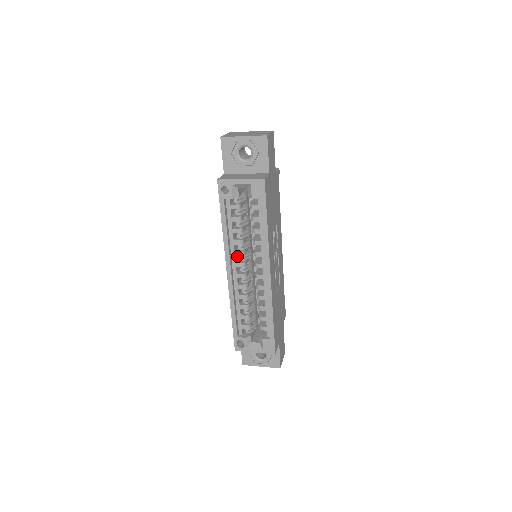
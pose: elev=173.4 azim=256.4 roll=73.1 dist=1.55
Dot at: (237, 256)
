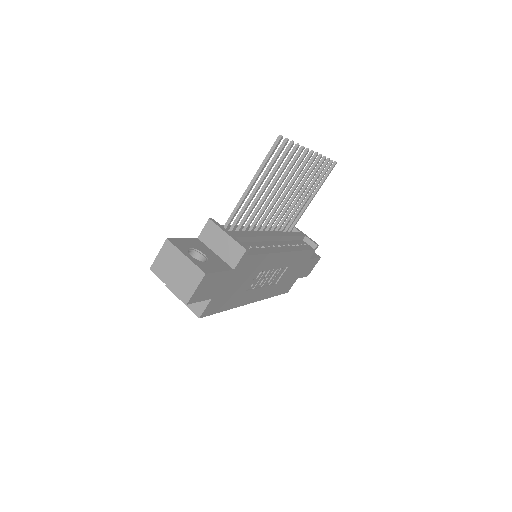
Dot at: occluded
